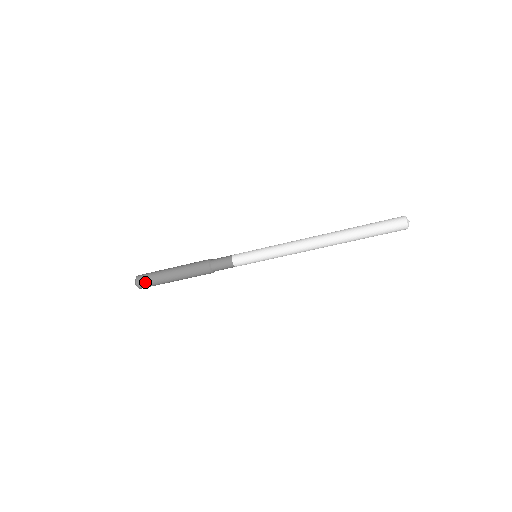
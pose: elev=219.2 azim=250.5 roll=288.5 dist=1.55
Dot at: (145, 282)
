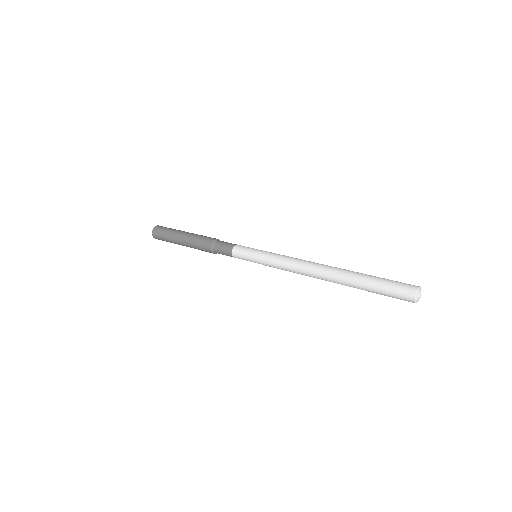
Dot at: occluded
